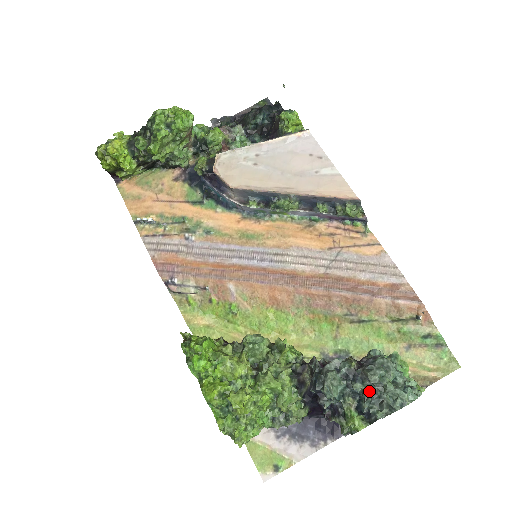
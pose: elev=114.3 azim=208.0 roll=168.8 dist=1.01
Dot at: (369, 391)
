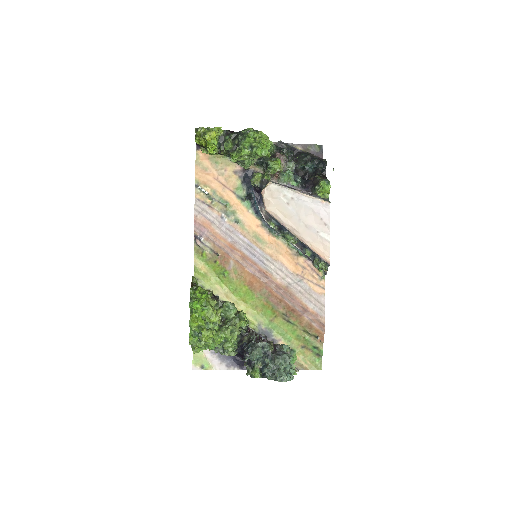
Dot at: (271, 366)
